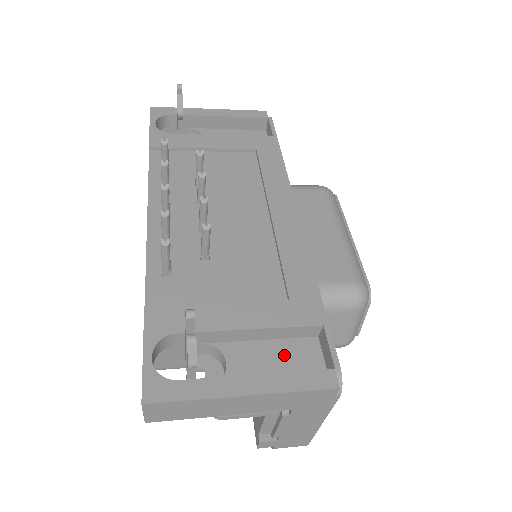
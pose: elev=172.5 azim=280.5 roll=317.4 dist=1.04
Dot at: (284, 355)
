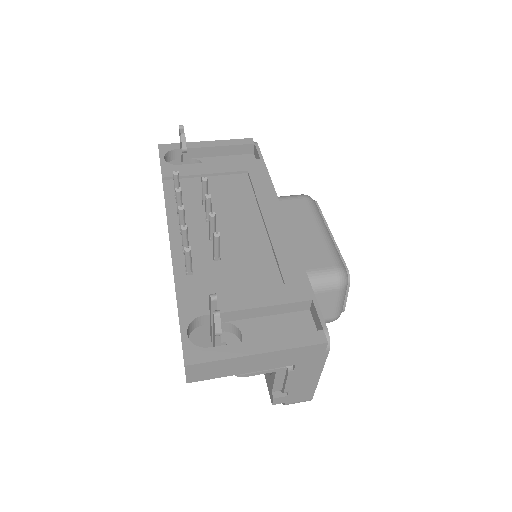
Dot at: (285, 325)
